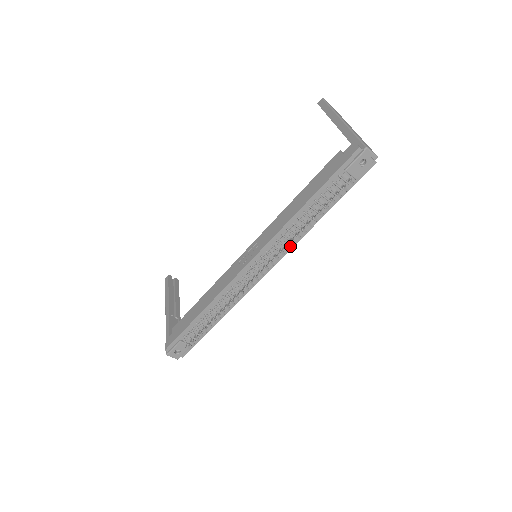
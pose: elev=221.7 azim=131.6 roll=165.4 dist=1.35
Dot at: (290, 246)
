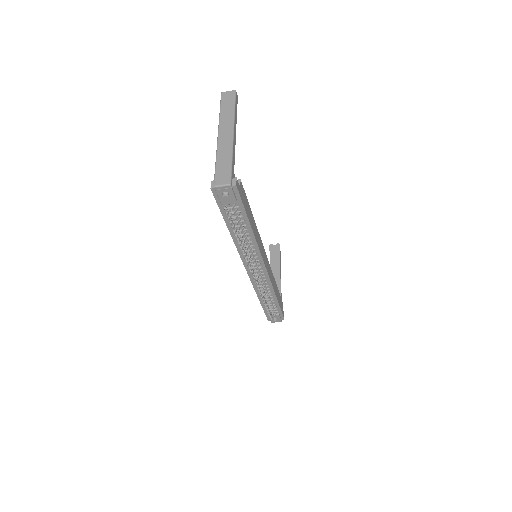
Dot at: (257, 251)
